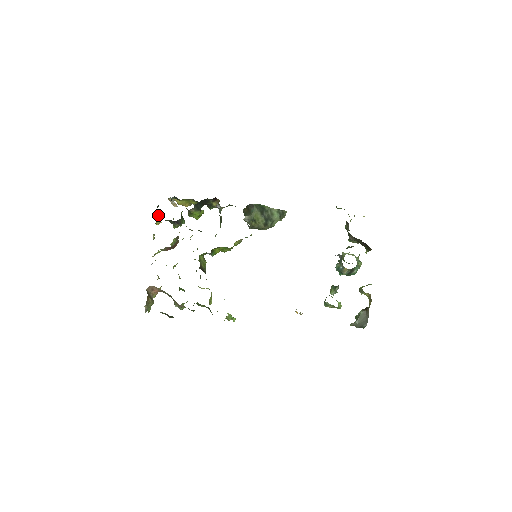
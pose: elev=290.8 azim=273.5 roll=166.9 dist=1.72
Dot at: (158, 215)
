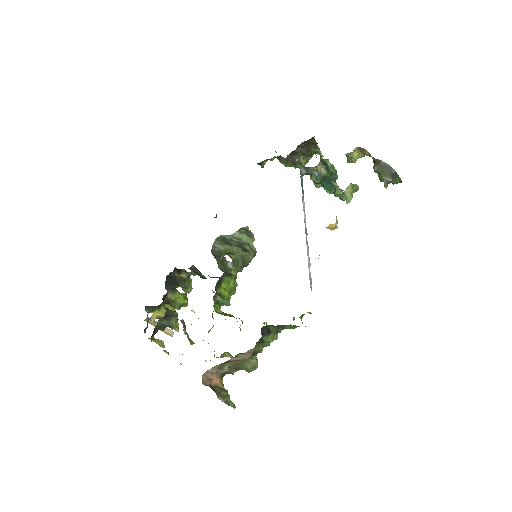
Dot at: (154, 340)
